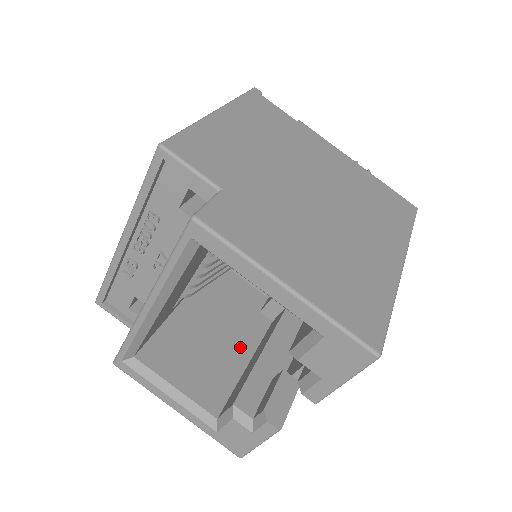
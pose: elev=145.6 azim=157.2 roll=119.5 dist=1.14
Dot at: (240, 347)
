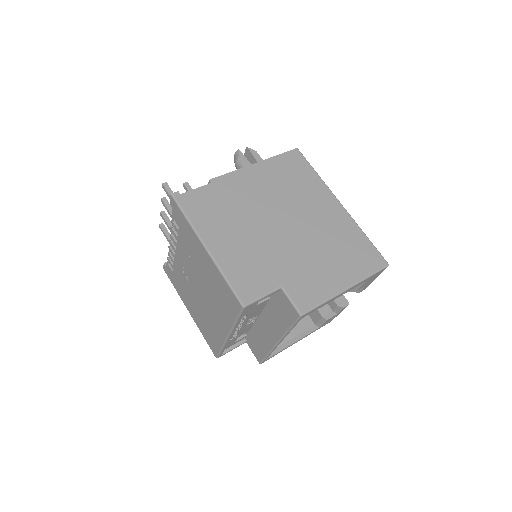
Dot at: occluded
